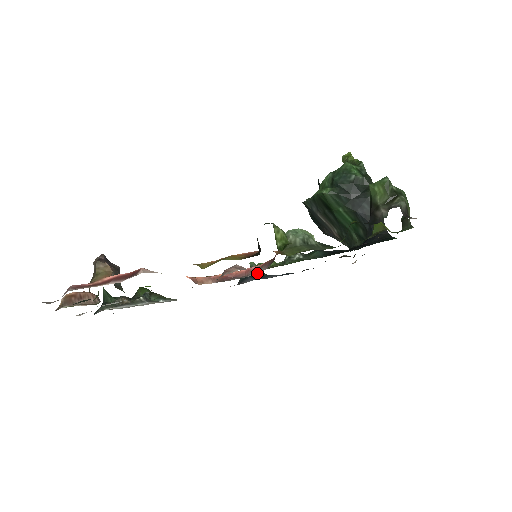
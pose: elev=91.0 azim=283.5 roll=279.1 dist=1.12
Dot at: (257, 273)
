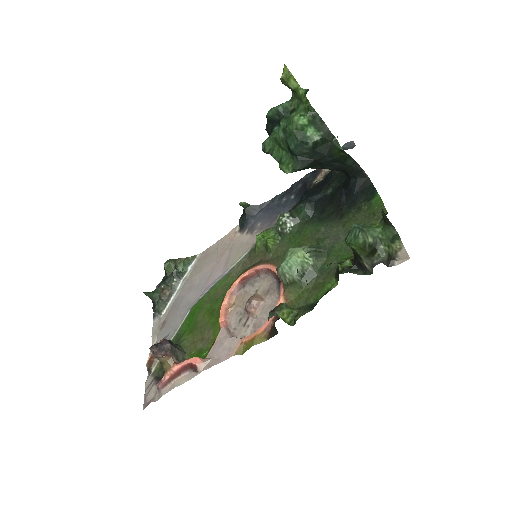
Dot at: (251, 210)
